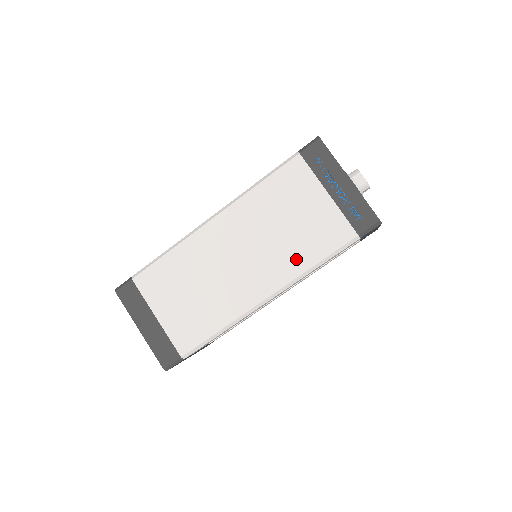
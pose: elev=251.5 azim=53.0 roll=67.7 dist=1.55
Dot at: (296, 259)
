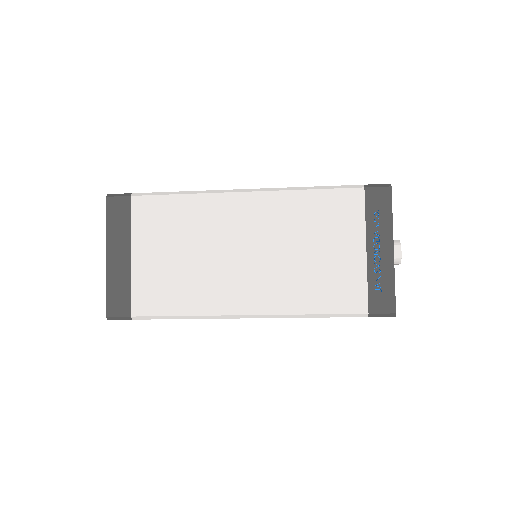
Dot at: occluded
